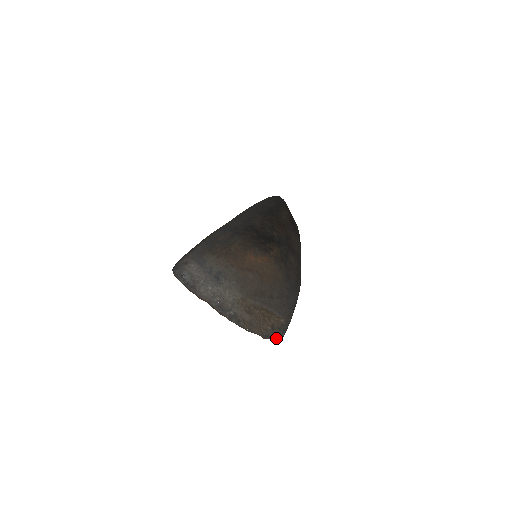
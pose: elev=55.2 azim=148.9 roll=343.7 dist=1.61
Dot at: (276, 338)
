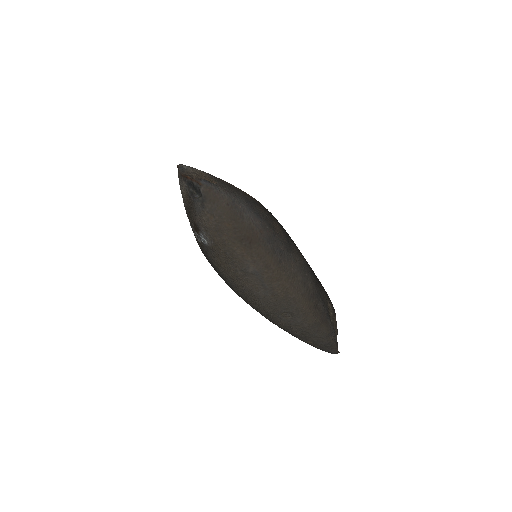
Dot at: (195, 180)
